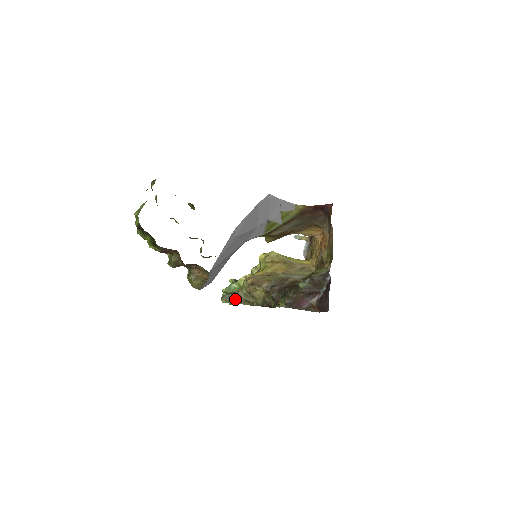
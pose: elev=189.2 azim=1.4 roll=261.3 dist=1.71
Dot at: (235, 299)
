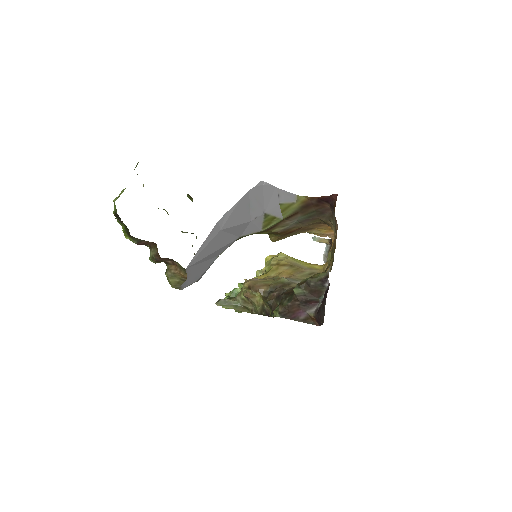
Dot at: (232, 304)
